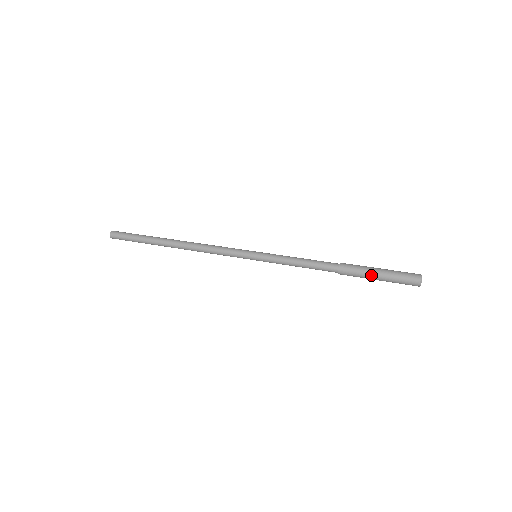
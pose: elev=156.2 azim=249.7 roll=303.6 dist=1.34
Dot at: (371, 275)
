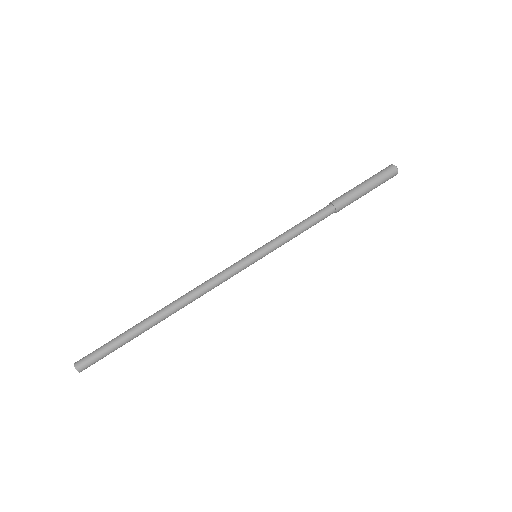
Dot at: occluded
